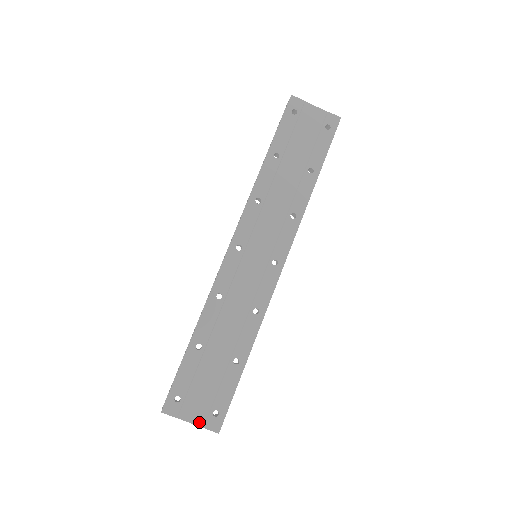
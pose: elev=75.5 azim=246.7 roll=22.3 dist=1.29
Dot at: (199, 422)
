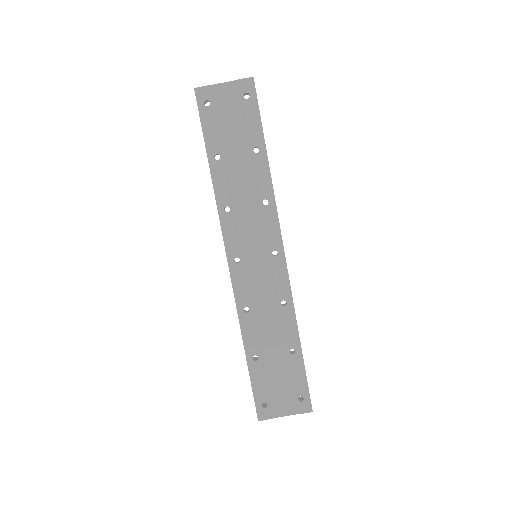
Dot at: (292, 412)
